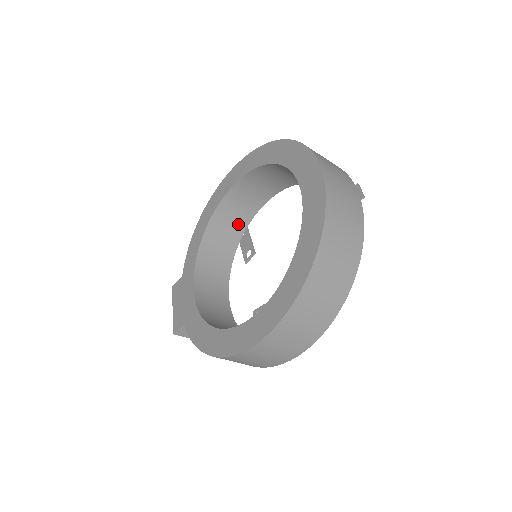
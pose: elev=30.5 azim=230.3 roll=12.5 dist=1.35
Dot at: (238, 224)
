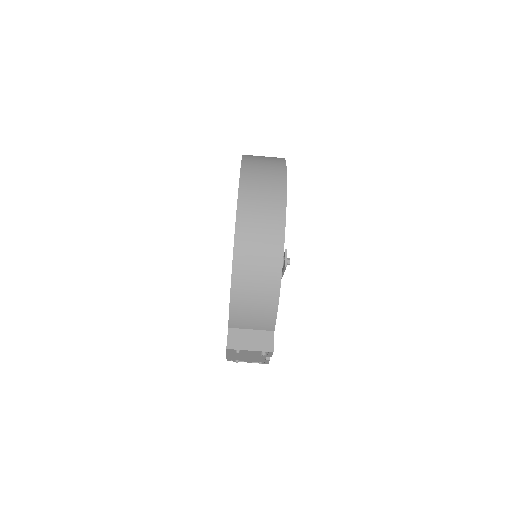
Dot at: occluded
